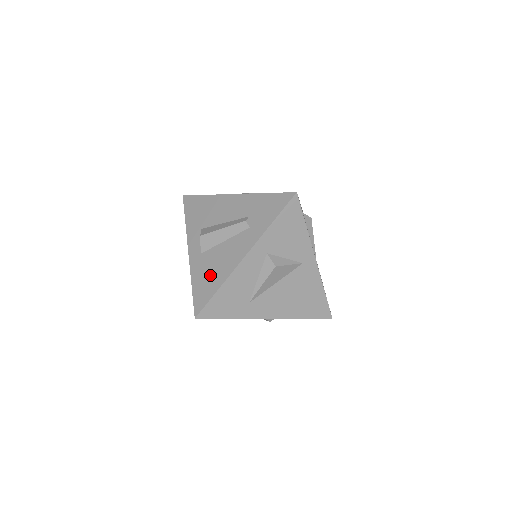
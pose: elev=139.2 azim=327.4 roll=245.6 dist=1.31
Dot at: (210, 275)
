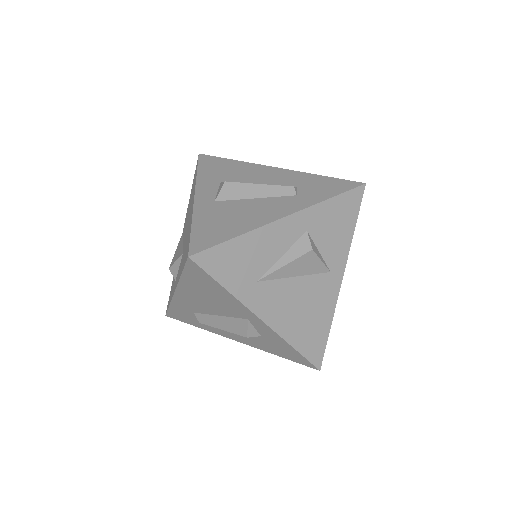
Dot at: (226, 221)
